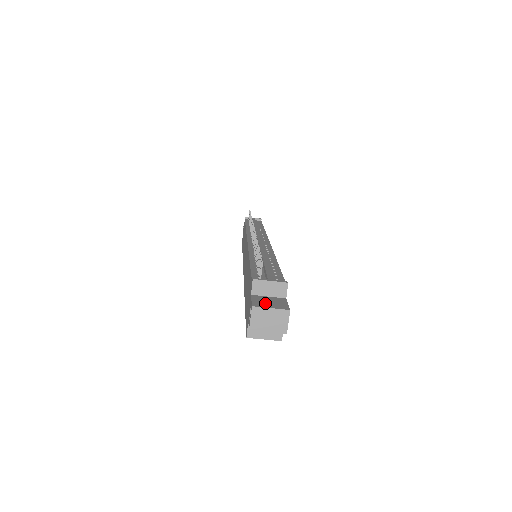
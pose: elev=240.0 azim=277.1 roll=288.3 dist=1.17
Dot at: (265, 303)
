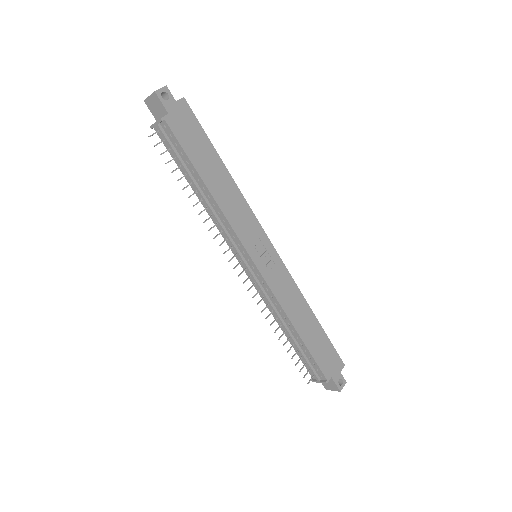
Dot at: (328, 386)
